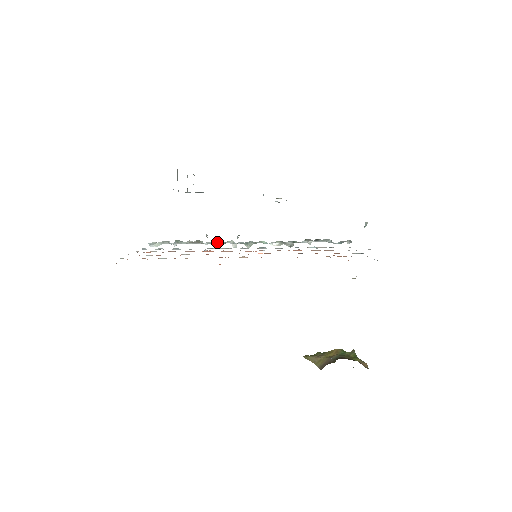
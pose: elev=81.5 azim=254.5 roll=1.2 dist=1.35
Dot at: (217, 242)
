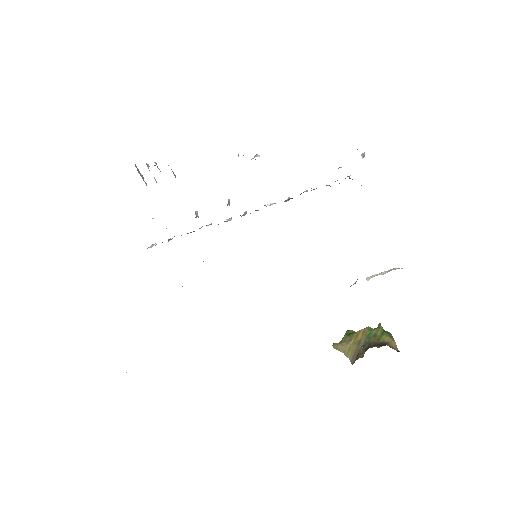
Dot at: (210, 224)
